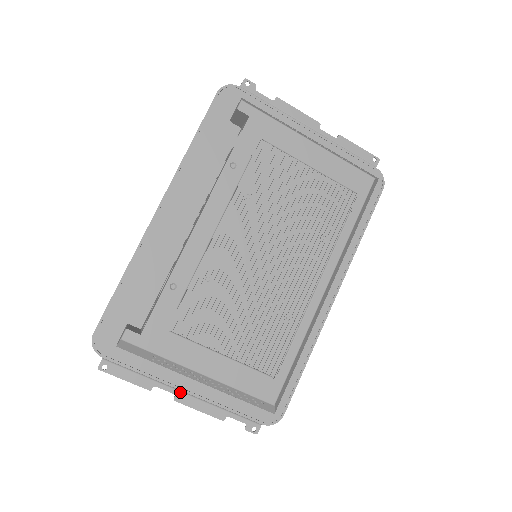
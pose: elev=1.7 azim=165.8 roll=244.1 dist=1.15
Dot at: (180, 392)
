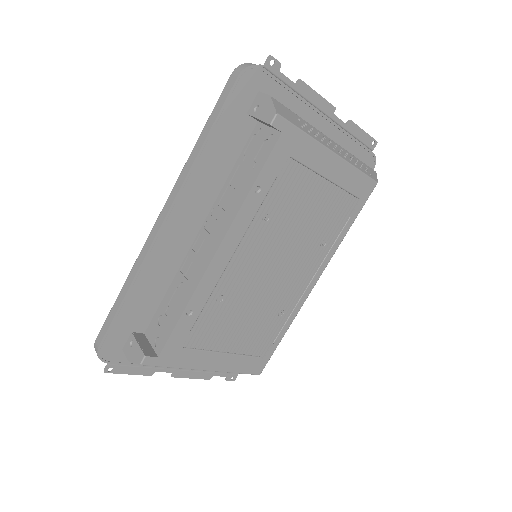
Dot at: (177, 370)
